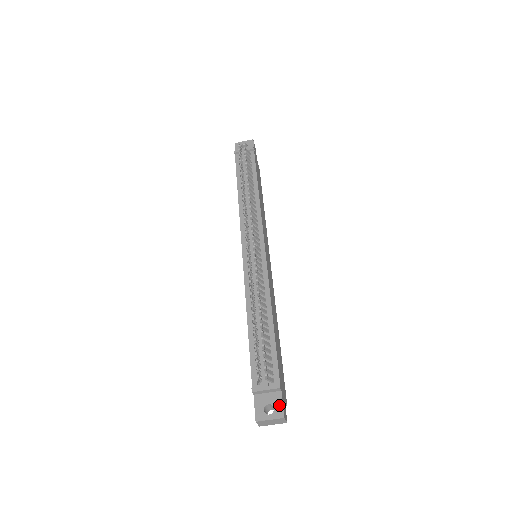
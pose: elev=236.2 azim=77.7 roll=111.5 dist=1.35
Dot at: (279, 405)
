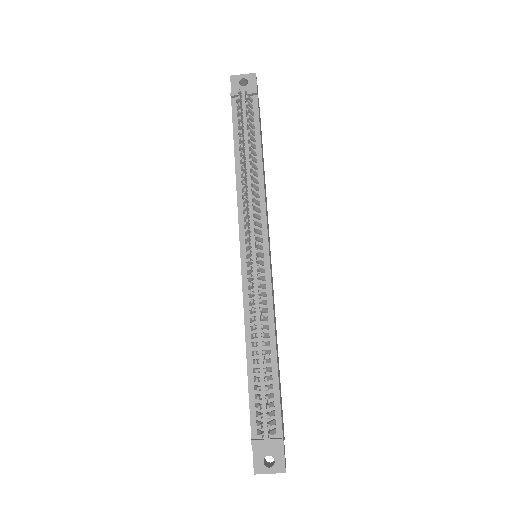
Dot at: (280, 458)
